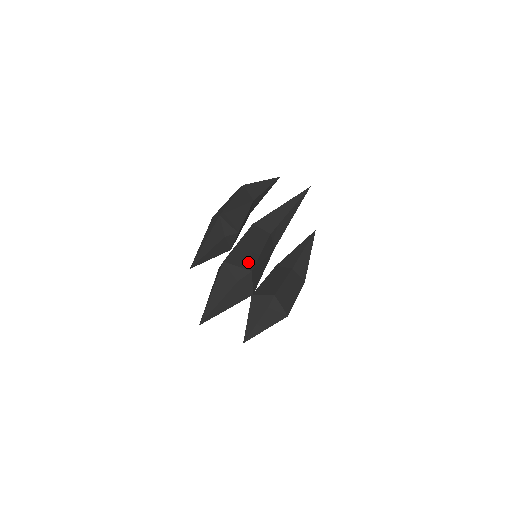
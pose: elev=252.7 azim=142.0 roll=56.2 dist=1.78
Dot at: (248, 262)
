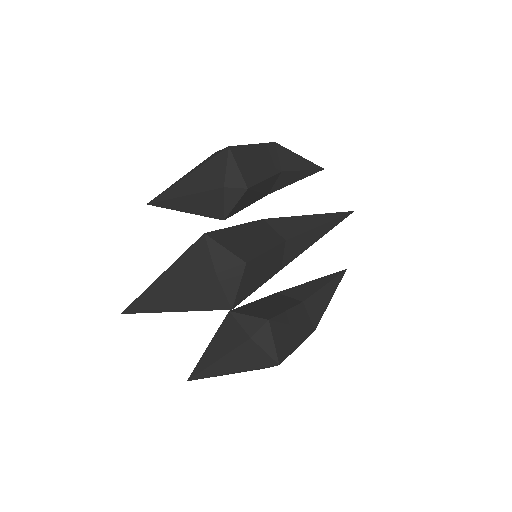
Dot at: (244, 251)
